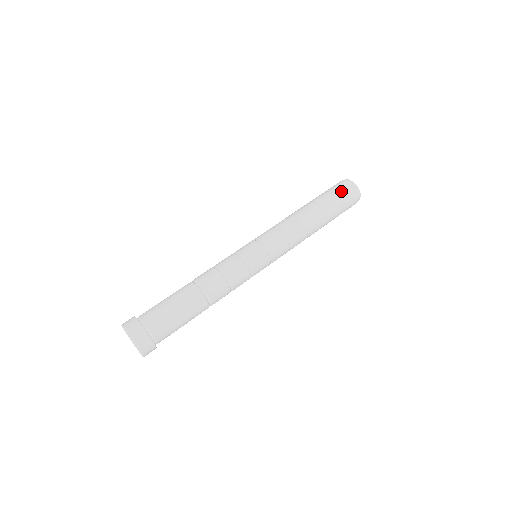
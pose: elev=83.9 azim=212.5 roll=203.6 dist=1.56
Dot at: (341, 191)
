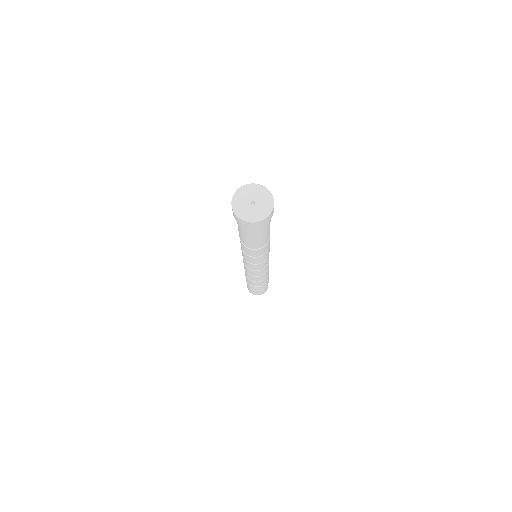
Dot at: occluded
